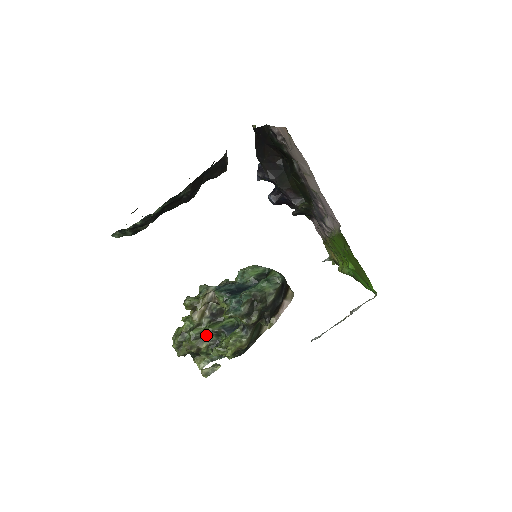
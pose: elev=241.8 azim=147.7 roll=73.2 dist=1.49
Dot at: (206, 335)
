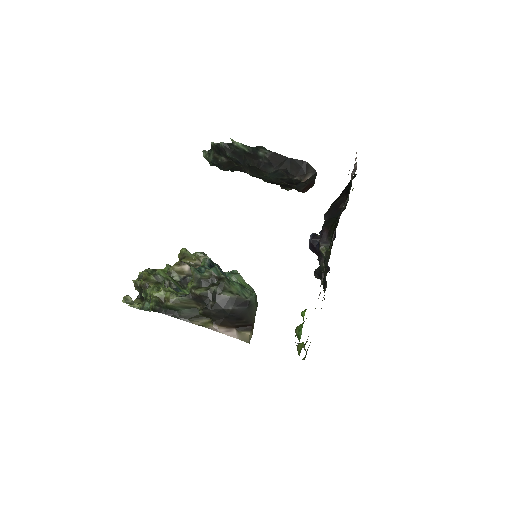
Dot at: (163, 283)
